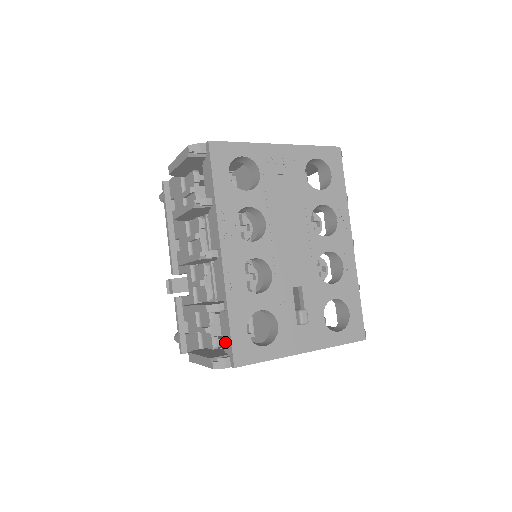
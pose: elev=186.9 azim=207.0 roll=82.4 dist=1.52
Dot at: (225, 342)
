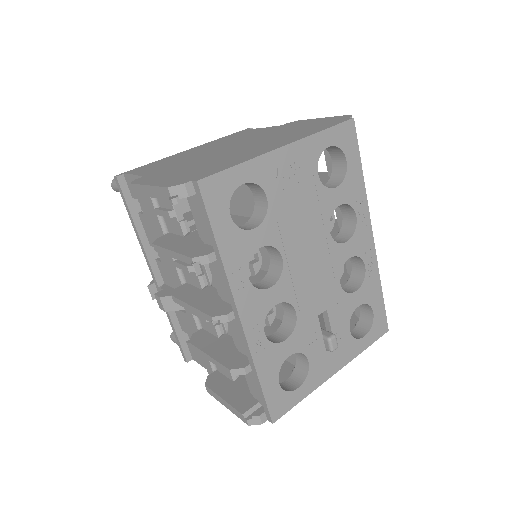
Dot at: (253, 390)
